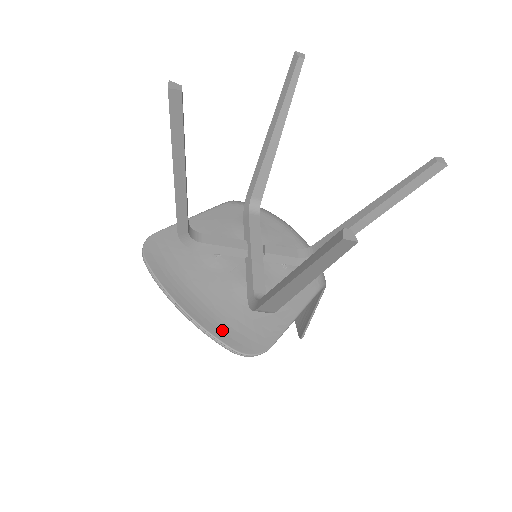
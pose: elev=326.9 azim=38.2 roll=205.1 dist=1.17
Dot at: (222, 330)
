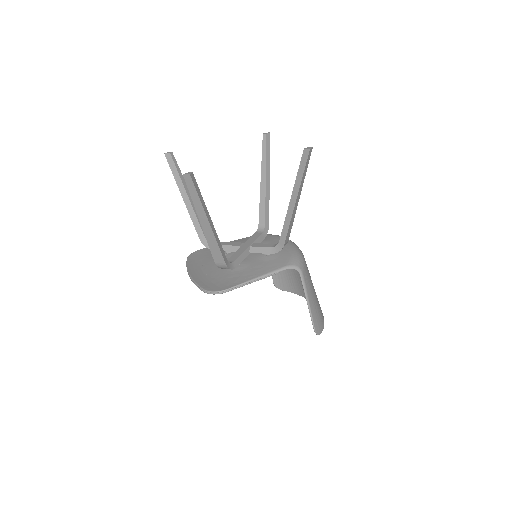
Dot at: (204, 282)
